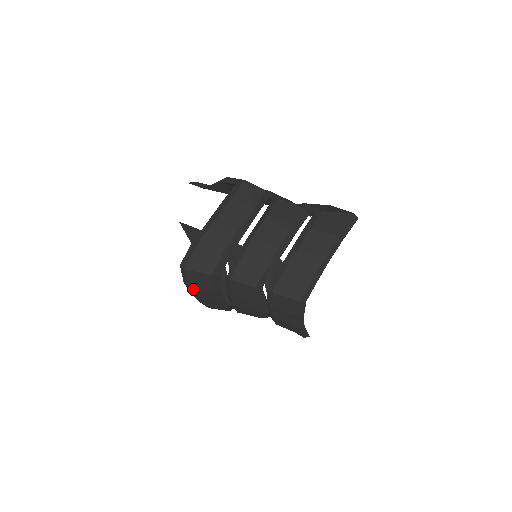
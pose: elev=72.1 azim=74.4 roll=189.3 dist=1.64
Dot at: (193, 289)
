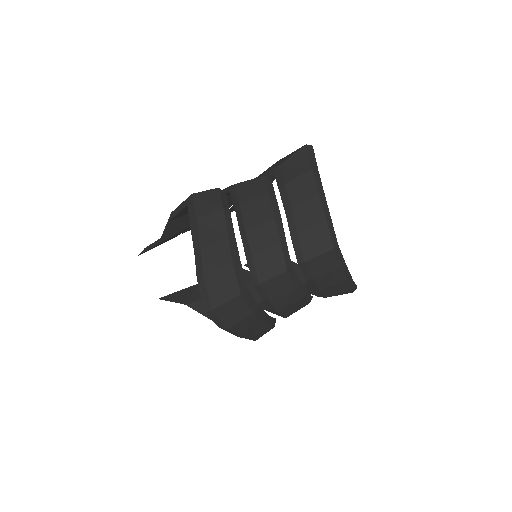
Dot at: (233, 325)
